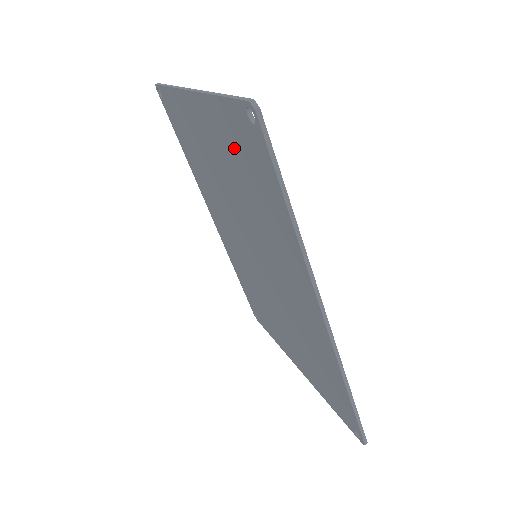
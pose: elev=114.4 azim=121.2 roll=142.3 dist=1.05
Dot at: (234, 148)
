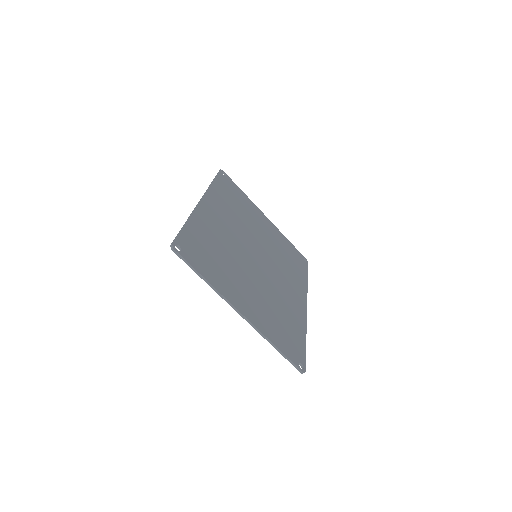
Dot at: (275, 329)
